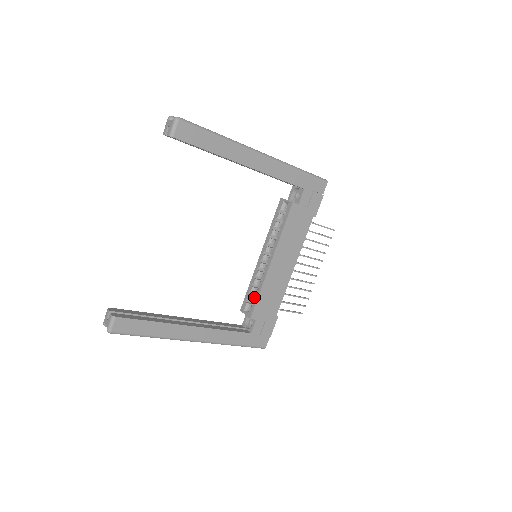
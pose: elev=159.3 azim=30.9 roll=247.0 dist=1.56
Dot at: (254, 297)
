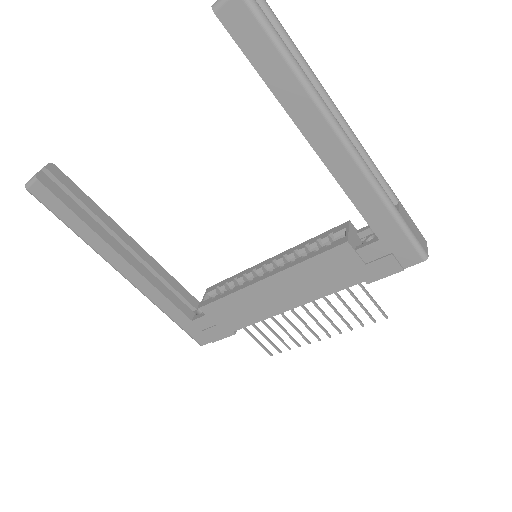
Dot at: (224, 292)
